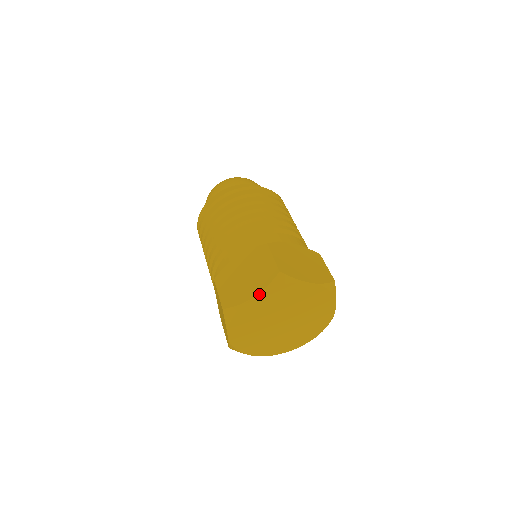
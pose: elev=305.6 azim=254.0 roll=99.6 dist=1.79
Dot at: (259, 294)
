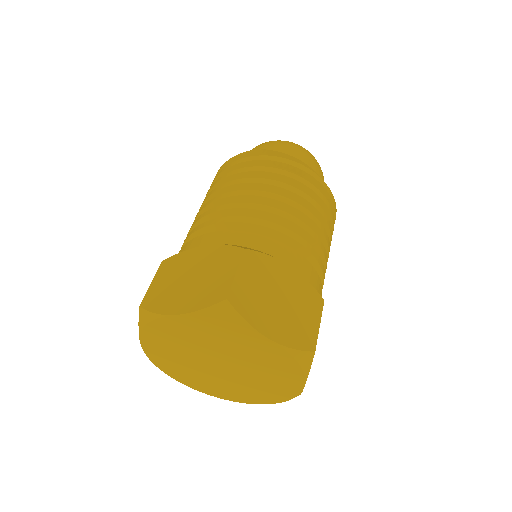
Dot at: (185, 315)
